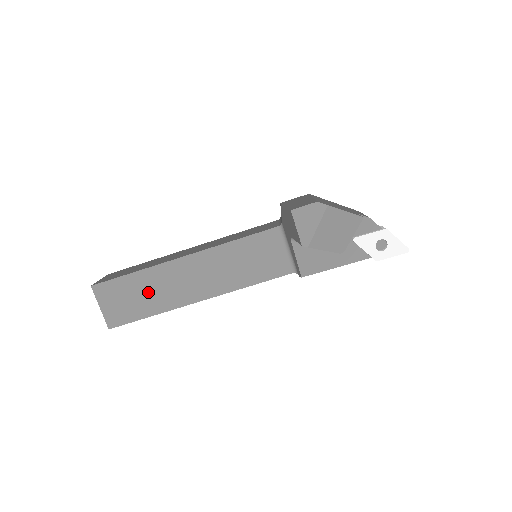
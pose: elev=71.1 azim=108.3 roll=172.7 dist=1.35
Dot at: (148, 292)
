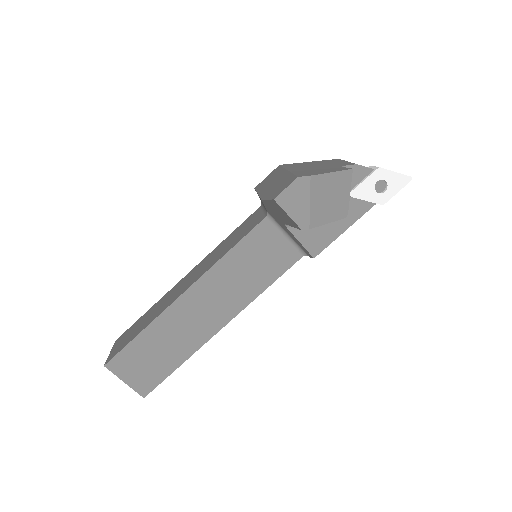
Dot at: (165, 345)
